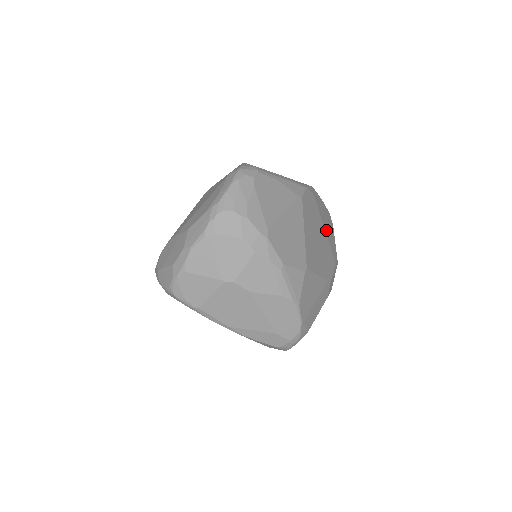
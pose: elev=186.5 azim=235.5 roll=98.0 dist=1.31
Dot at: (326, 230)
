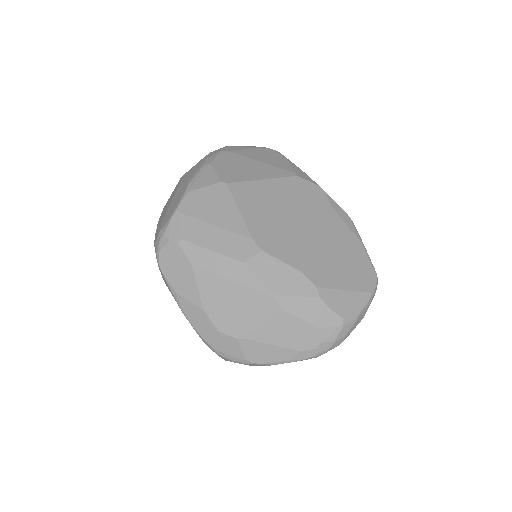
Dot at: (323, 242)
